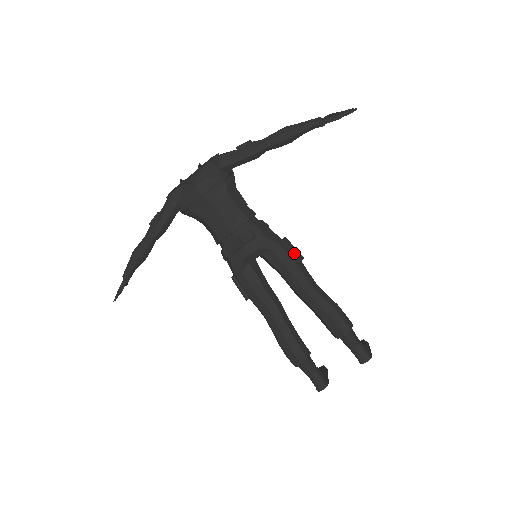
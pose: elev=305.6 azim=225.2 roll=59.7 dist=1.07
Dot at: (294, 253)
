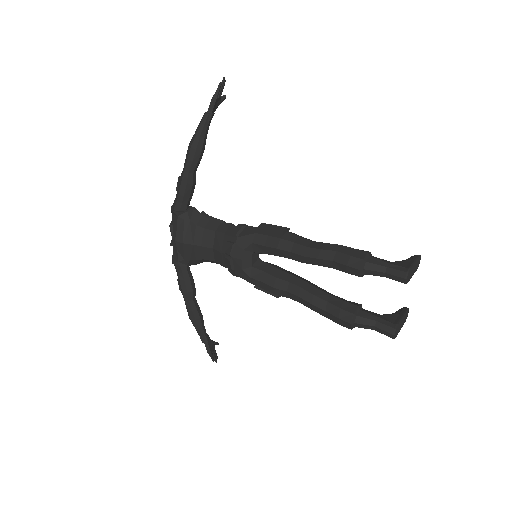
Dot at: (273, 231)
